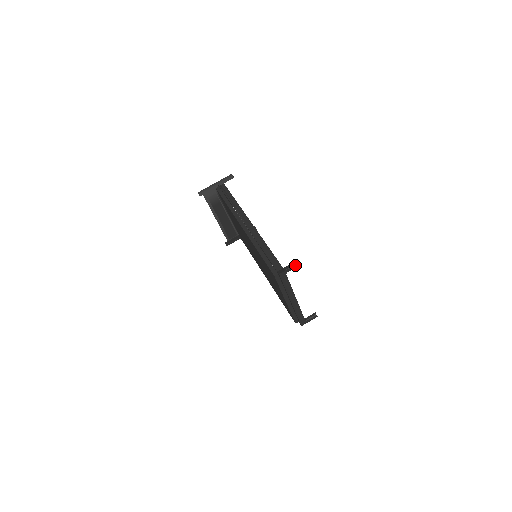
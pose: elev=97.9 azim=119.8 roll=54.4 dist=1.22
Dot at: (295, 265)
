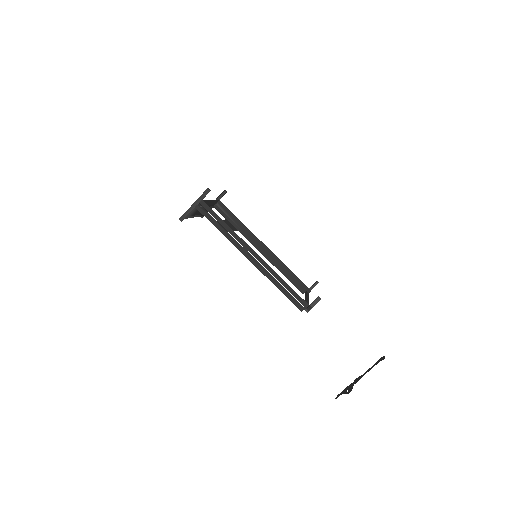
Dot at: (318, 301)
